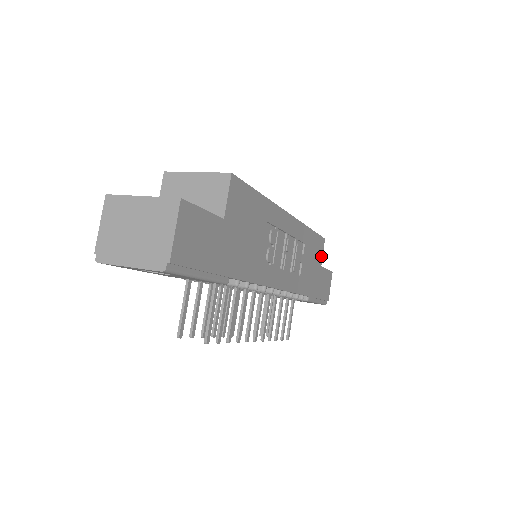
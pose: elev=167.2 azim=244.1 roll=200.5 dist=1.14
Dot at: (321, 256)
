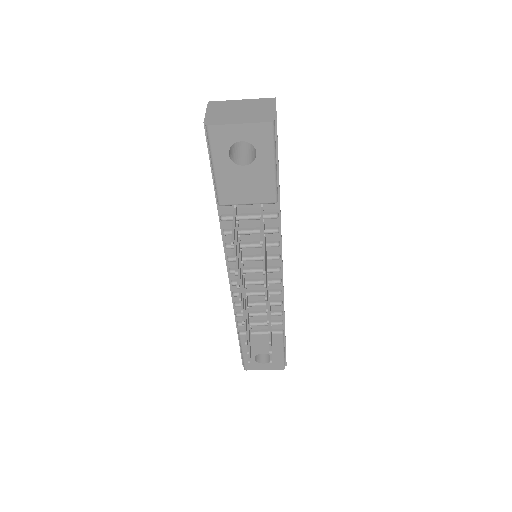
Dot at: occluded
